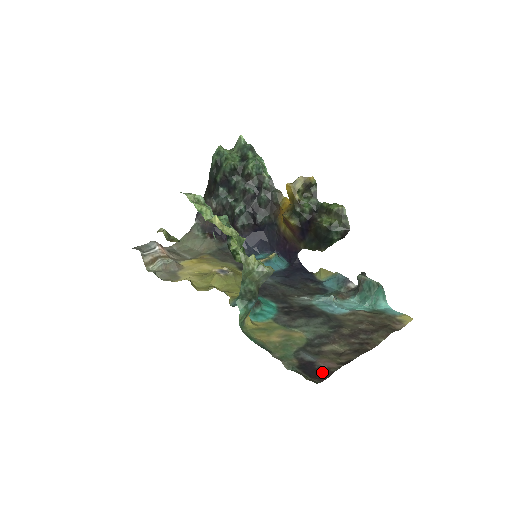
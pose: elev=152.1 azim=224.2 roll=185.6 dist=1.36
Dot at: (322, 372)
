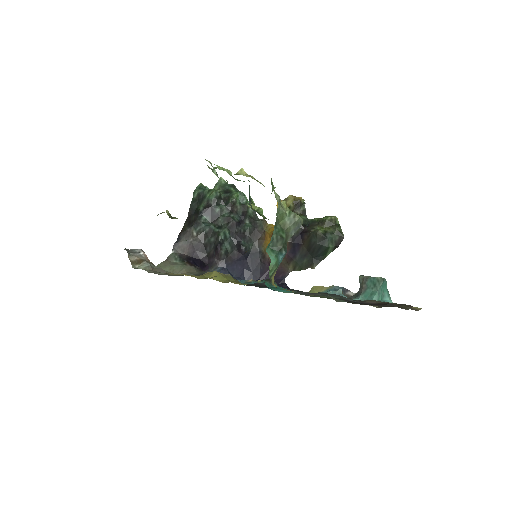
Dot at: (376, 304)
